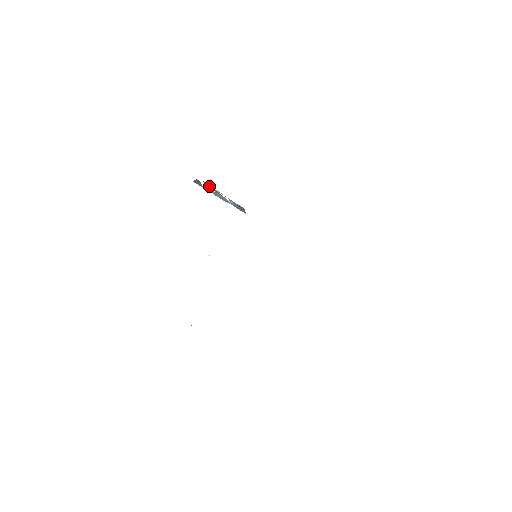
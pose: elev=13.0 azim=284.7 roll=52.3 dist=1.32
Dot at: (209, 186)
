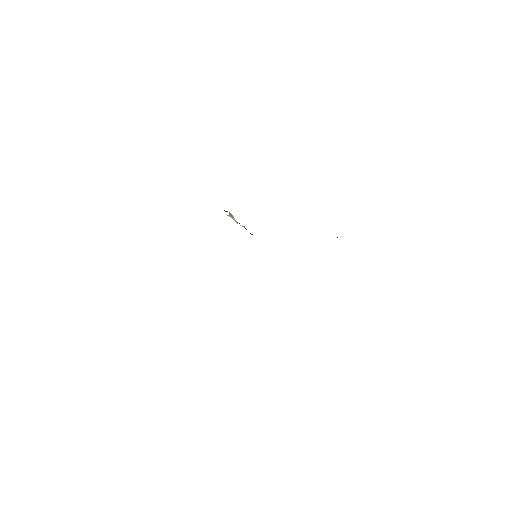
Dot at: (231, 215)
